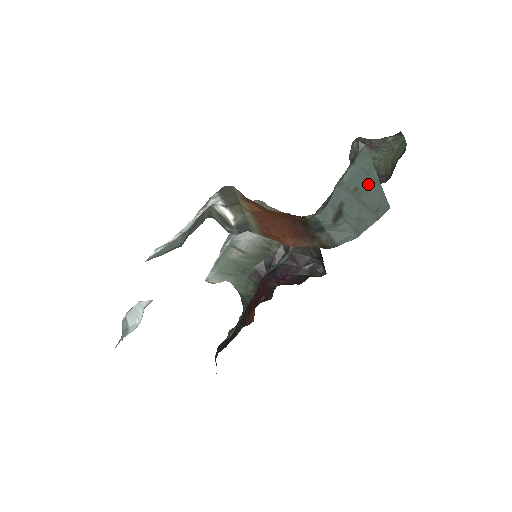
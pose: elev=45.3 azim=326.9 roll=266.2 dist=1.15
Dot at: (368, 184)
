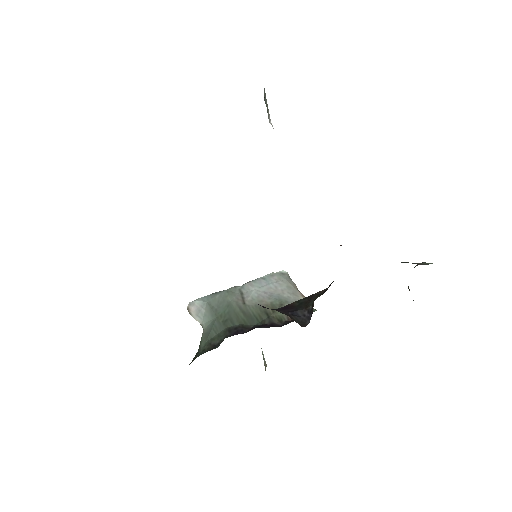
Dot at: occluded
